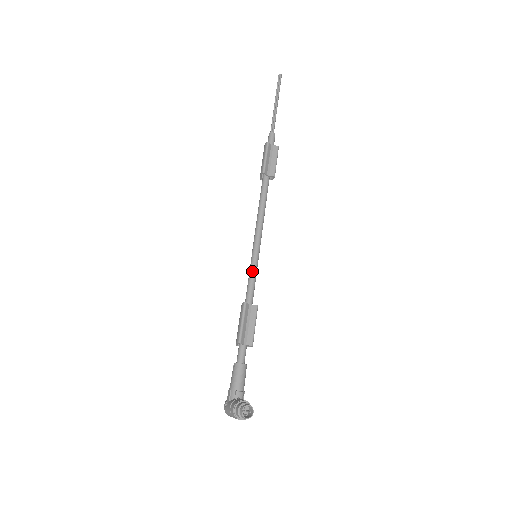
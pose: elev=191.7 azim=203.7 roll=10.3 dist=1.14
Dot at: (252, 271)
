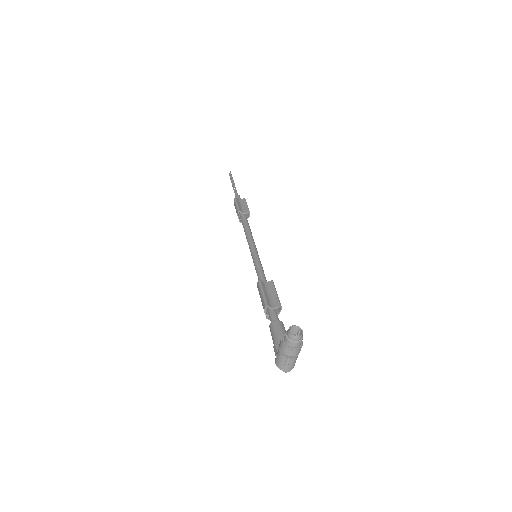
Dot at: (257, 264)
